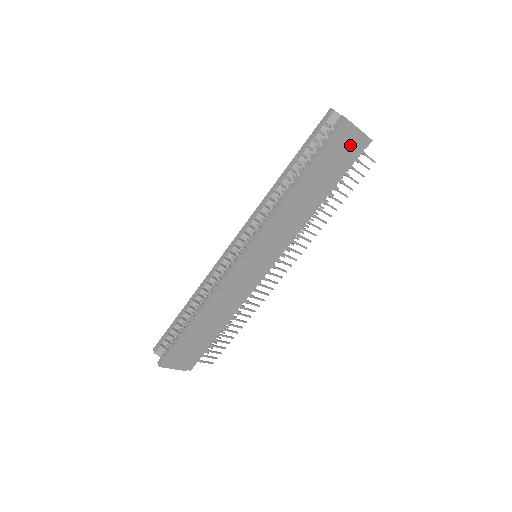
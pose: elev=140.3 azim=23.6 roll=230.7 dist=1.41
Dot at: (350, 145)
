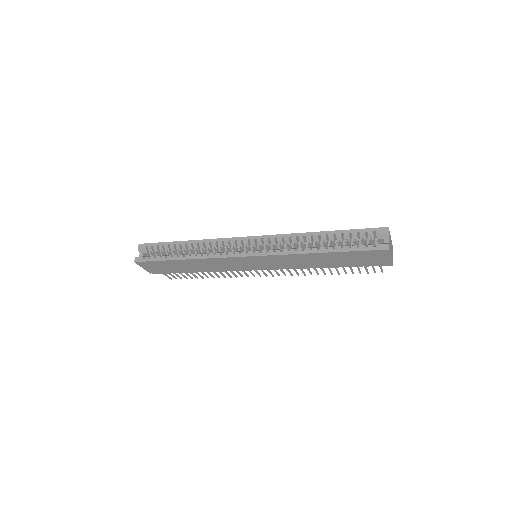
Dot at: (376, 259)
